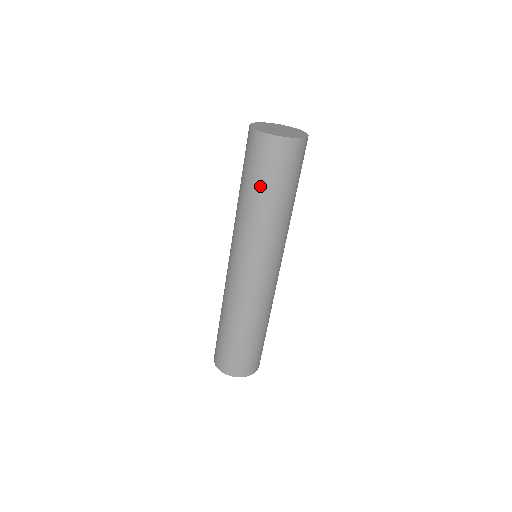
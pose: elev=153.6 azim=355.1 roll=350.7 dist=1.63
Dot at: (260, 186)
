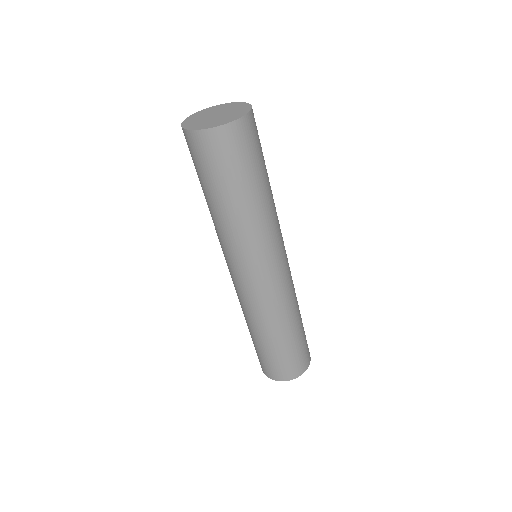
Dot at: (244, 183)
